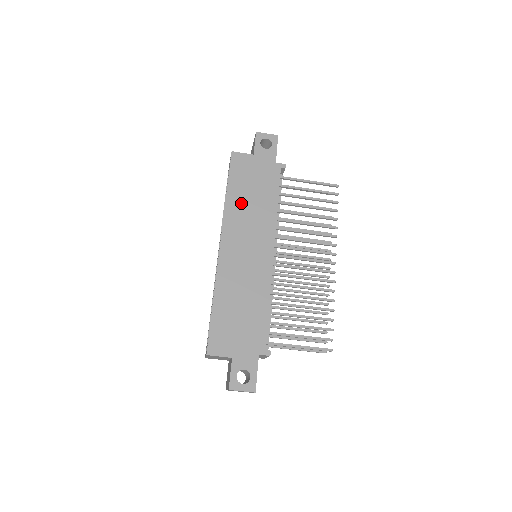
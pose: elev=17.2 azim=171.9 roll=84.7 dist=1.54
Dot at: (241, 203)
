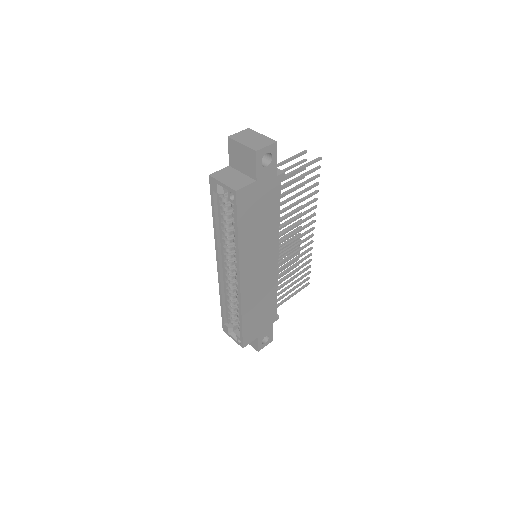
Dot at: (251, 237)
